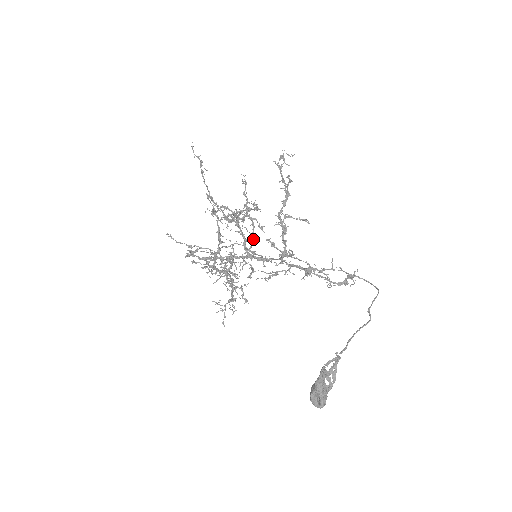
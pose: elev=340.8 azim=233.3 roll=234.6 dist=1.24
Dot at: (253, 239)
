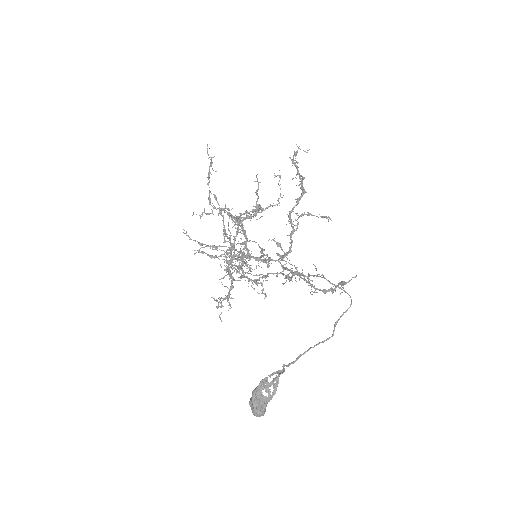
Dot at: (234, 243)
